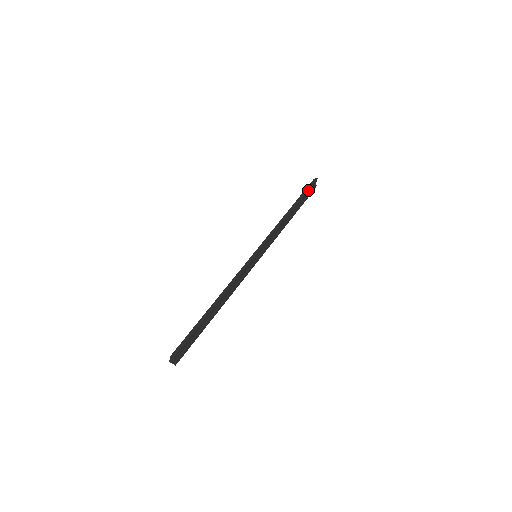
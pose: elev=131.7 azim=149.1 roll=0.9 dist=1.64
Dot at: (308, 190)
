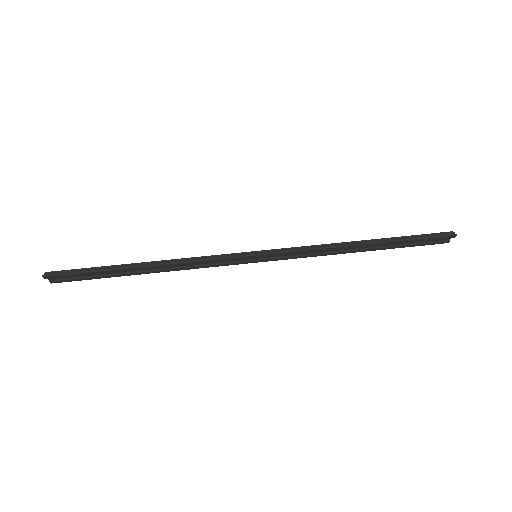
Dot at: (422, 239)
